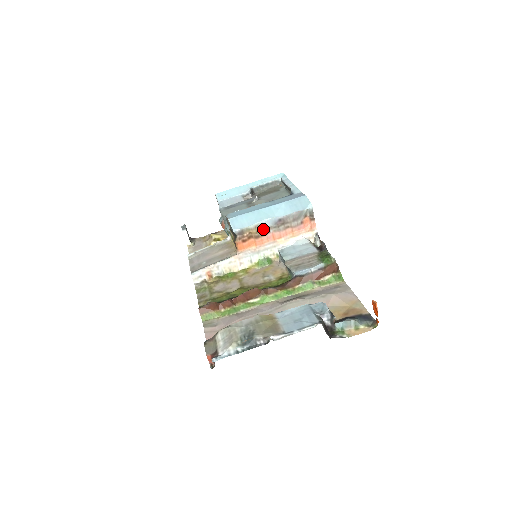
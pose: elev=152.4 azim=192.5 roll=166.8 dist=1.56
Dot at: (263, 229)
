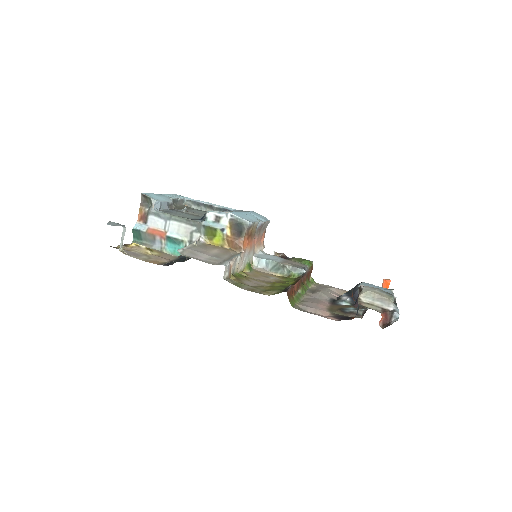
Dot at: (255, 230)
